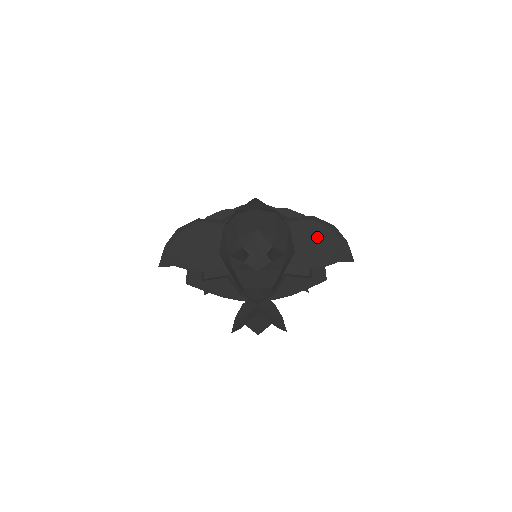
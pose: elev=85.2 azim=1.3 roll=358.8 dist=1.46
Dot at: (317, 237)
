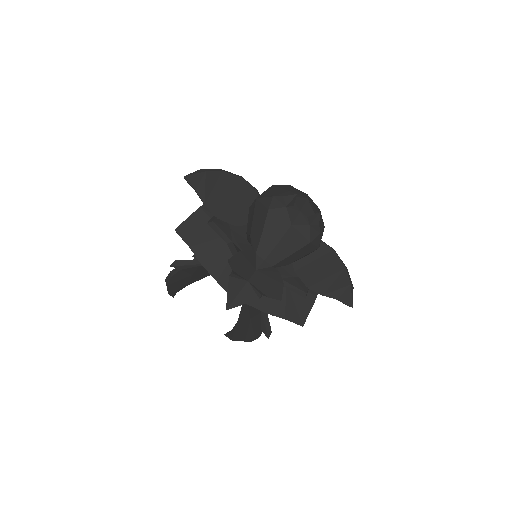
Dot at: (330, 266)
